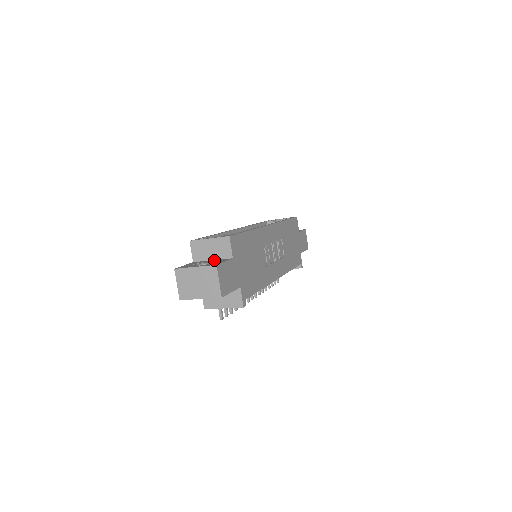
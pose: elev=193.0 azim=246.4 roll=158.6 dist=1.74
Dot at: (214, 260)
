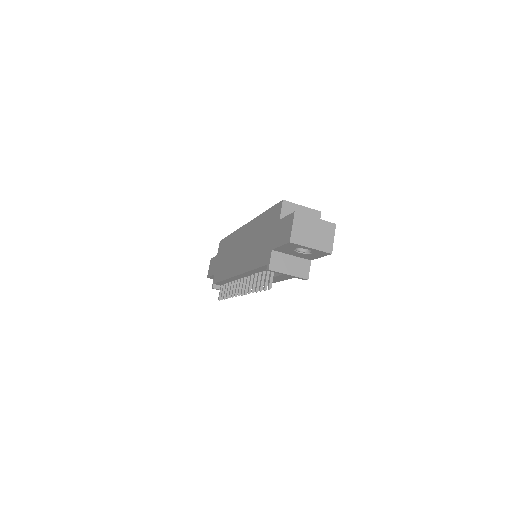
Dot at: occluded
